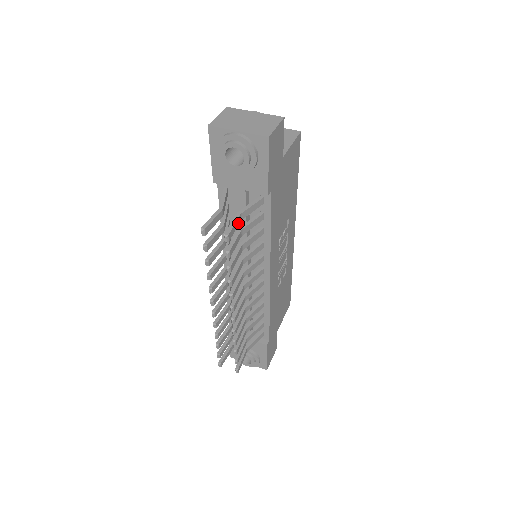
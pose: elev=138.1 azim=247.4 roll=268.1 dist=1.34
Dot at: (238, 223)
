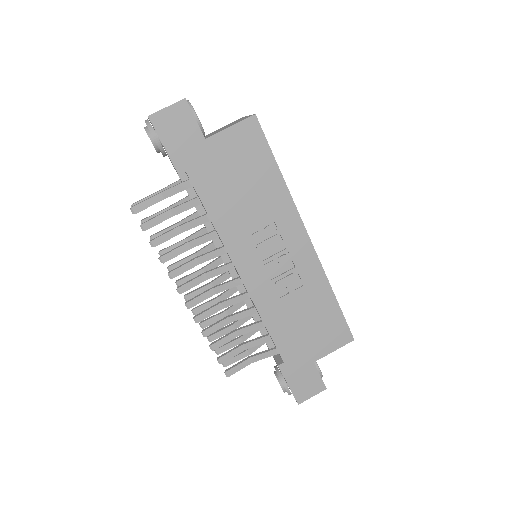
Dot at: (157, 201)
